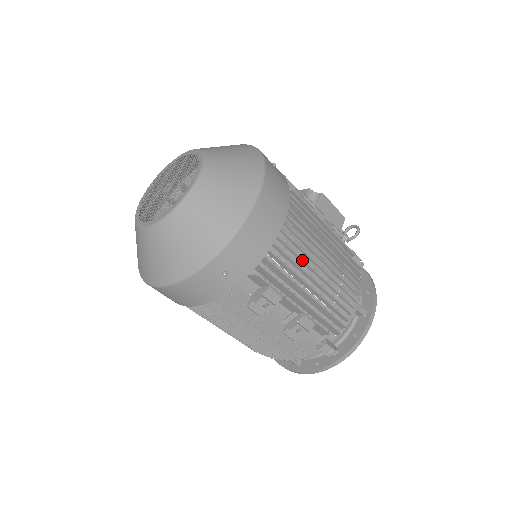
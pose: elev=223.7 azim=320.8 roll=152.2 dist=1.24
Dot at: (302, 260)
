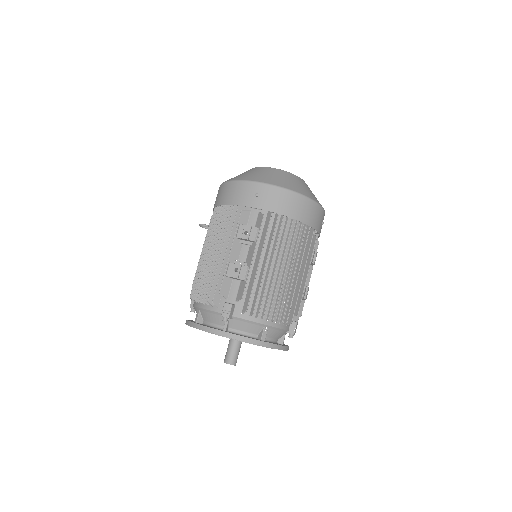
Dot at: occluded
